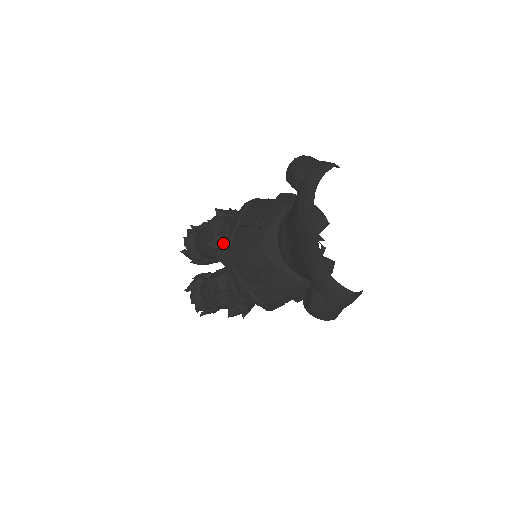
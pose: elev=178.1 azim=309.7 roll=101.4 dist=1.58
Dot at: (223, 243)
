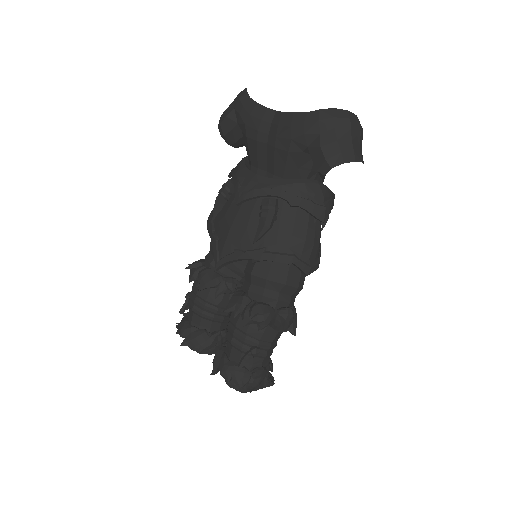
Dot at: (215, 272)
